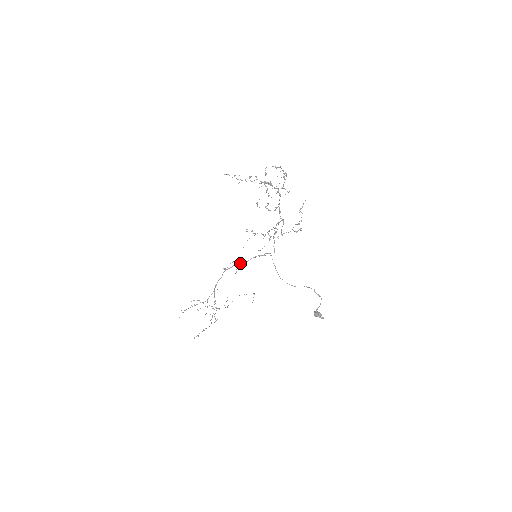
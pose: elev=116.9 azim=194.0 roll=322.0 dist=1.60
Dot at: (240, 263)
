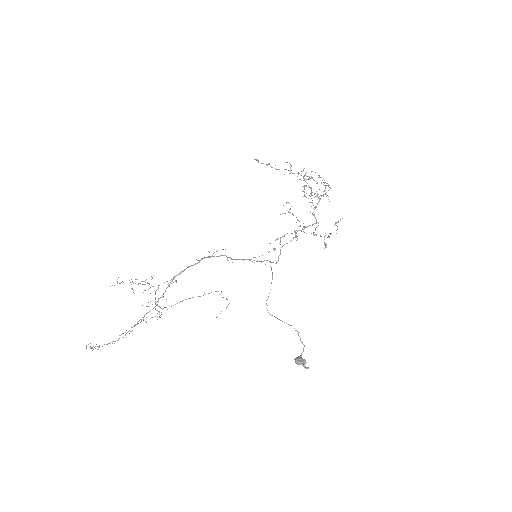
Dot at: (230, 257)
